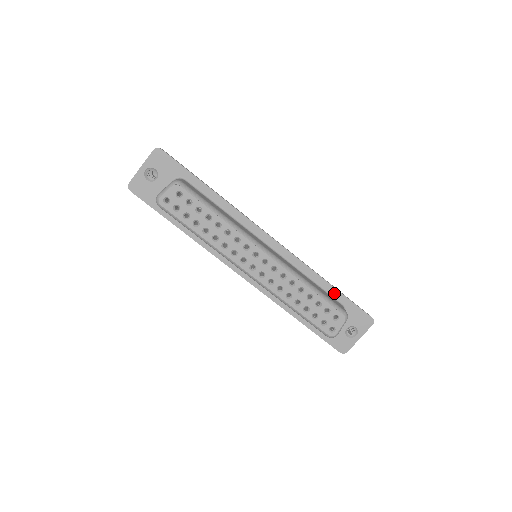
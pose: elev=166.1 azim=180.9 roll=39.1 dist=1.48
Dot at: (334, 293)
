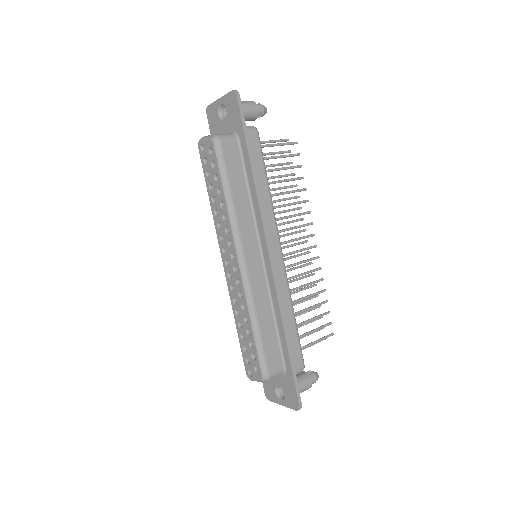
Dot at: (285, 352)
